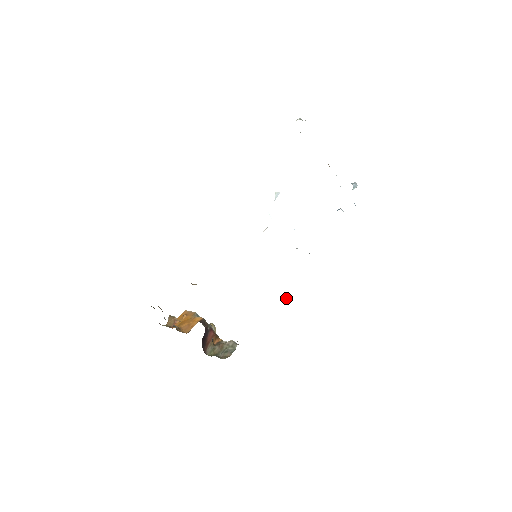
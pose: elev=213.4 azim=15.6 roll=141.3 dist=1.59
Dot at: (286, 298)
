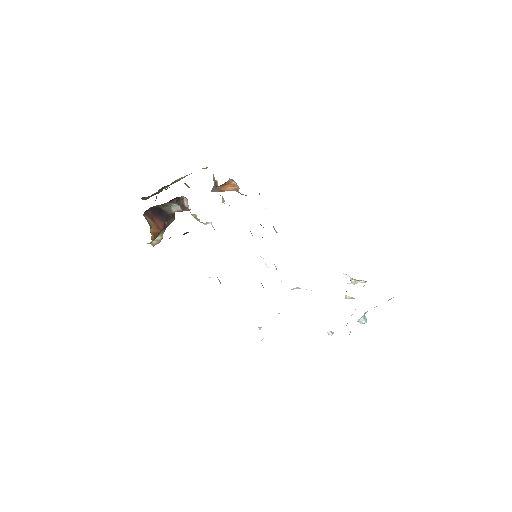
Dot at: occluded
